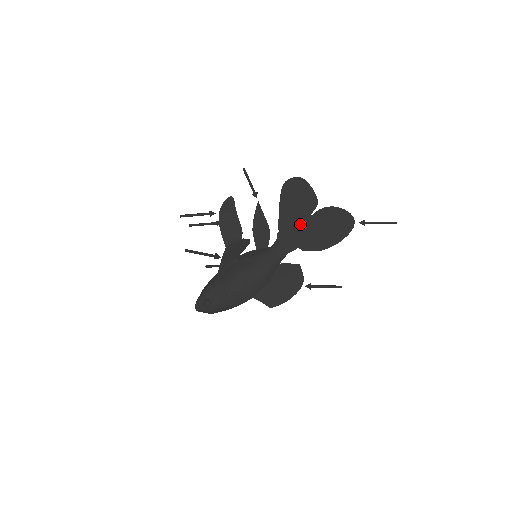
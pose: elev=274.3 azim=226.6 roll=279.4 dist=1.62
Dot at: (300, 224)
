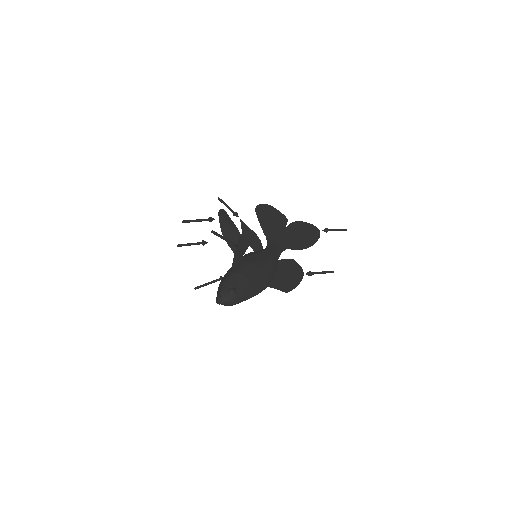
Dot at: (281, 233)
